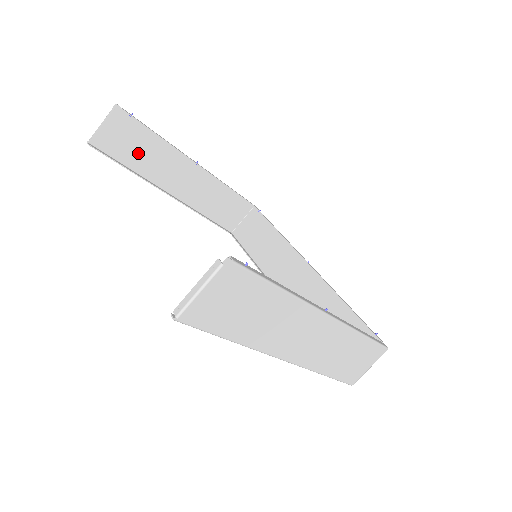
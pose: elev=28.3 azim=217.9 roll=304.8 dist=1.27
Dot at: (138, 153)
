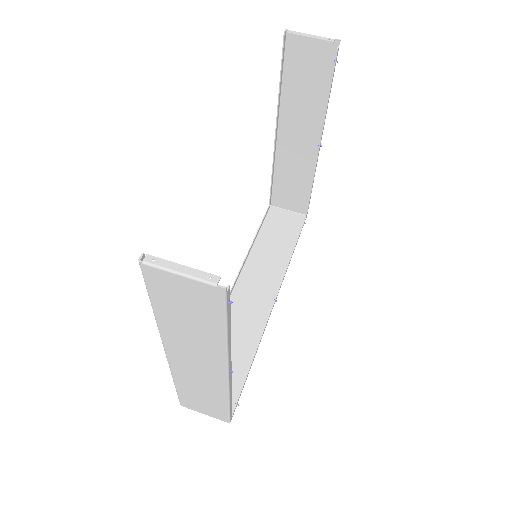
Dot at: (301, 85)
